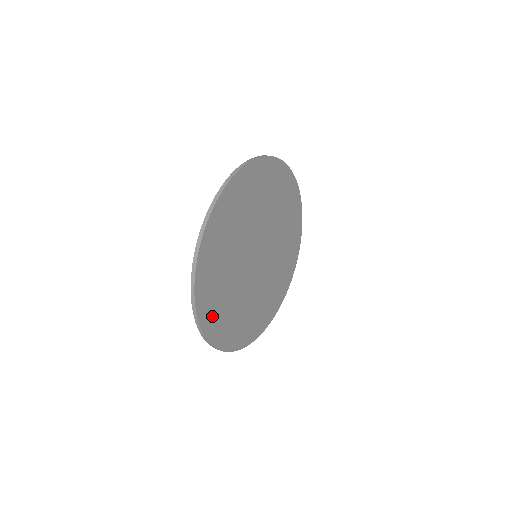
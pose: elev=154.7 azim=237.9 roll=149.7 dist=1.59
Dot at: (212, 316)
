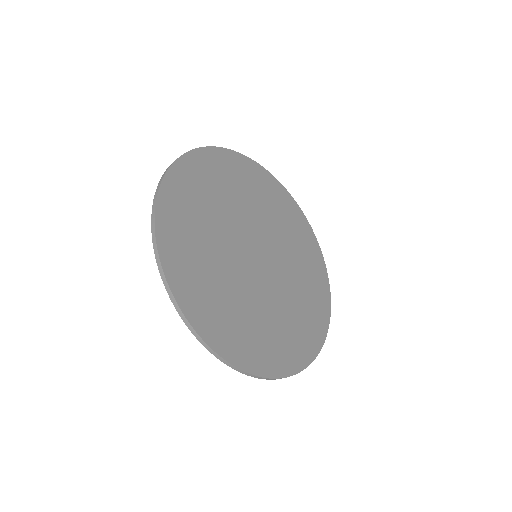
Dot at: (241, 346)
